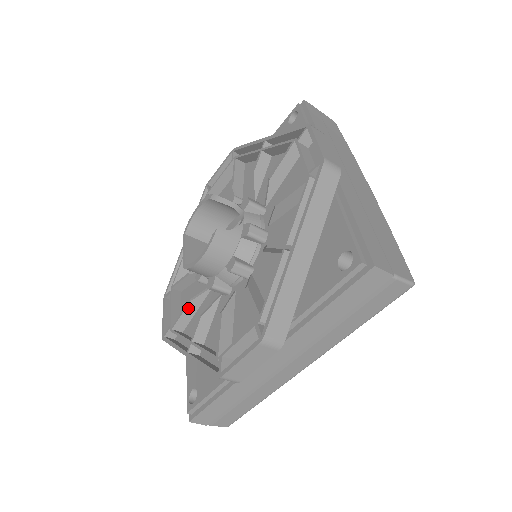
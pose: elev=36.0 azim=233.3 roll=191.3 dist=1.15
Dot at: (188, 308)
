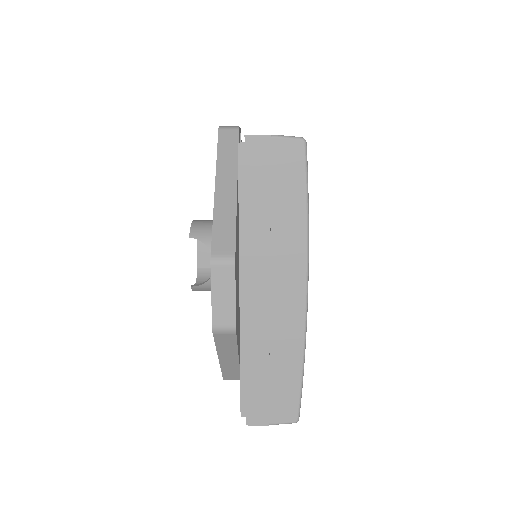
Dot at: occluded
